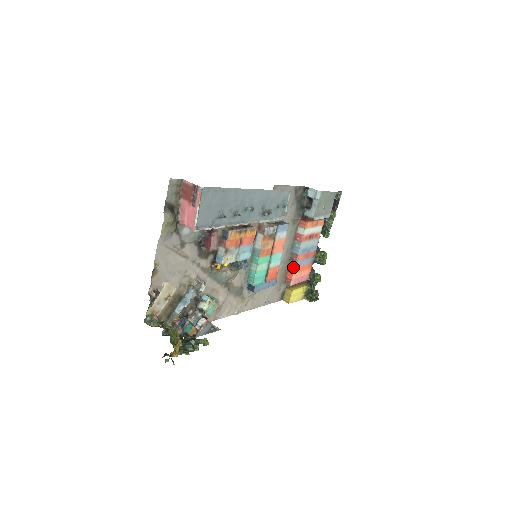
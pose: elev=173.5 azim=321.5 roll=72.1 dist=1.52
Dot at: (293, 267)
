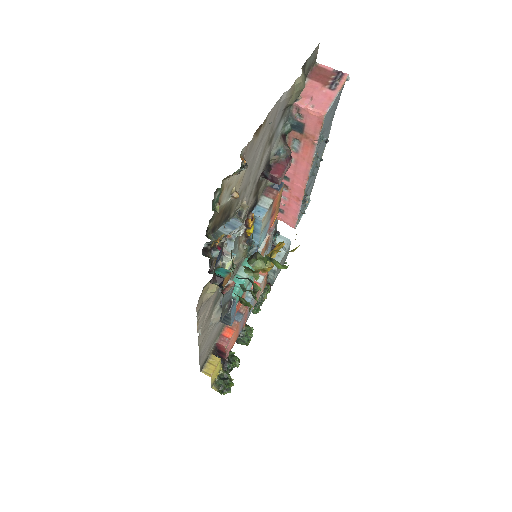
Dot at: (237, 321)
